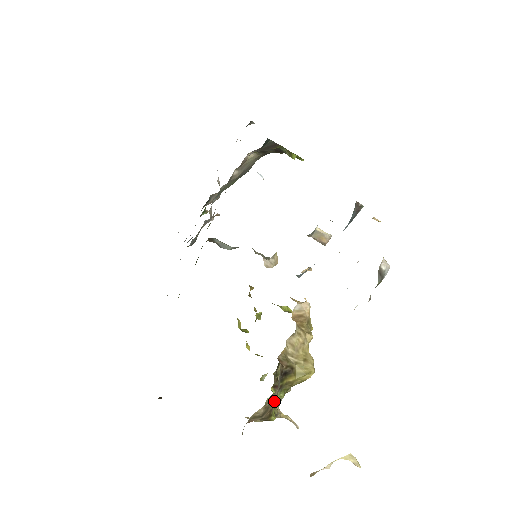
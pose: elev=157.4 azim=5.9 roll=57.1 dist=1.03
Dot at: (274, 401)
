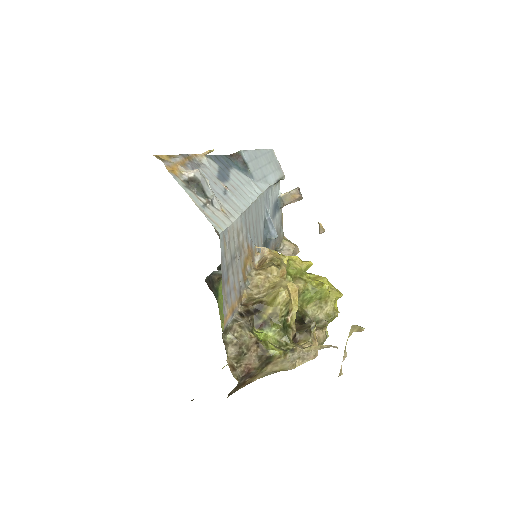
Dot at: (243, 335)
